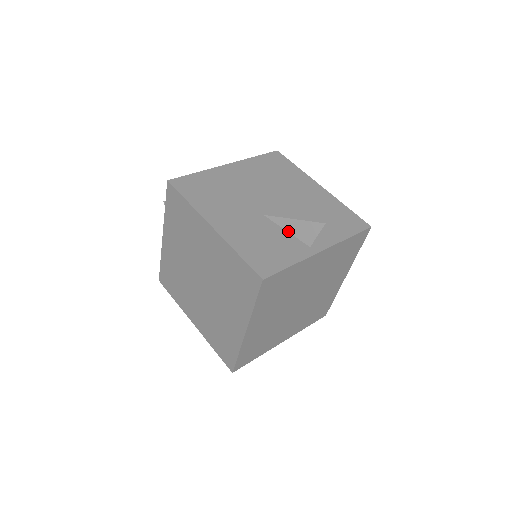
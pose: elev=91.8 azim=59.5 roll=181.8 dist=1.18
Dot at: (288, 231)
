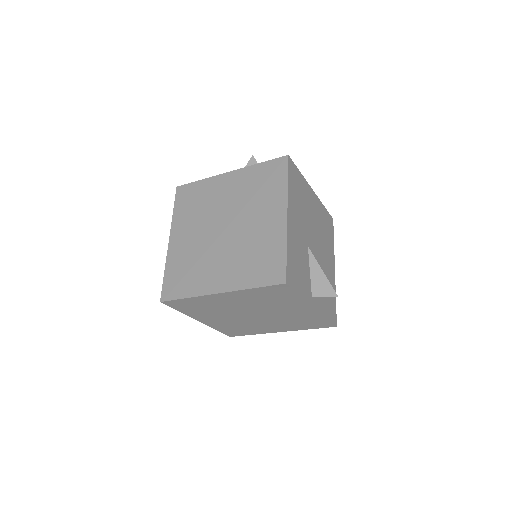
Dot at: (311, 273)
